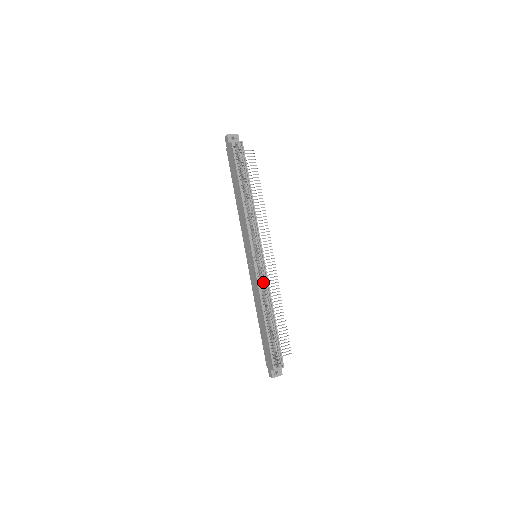
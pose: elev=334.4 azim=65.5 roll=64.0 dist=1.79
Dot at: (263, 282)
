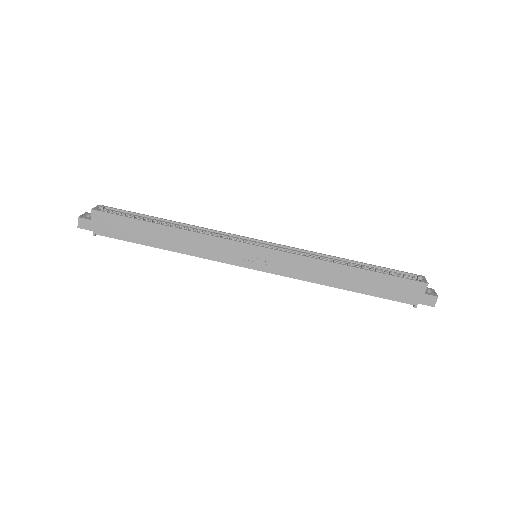
Dot at: occluded
